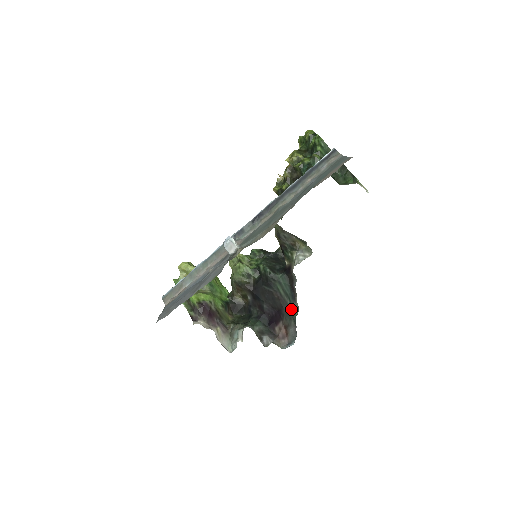
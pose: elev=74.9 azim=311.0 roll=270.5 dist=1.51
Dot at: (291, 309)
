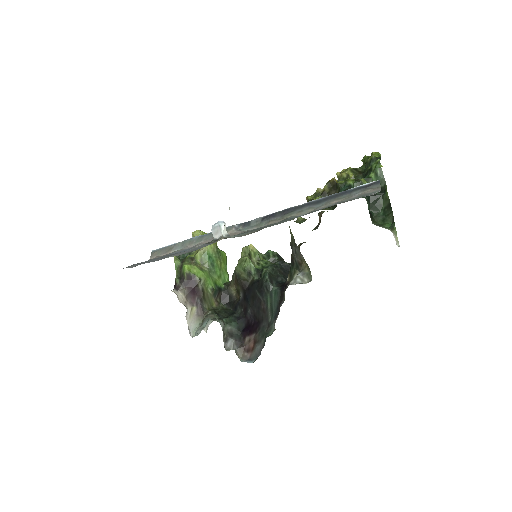
Dot at: (268, 327)
